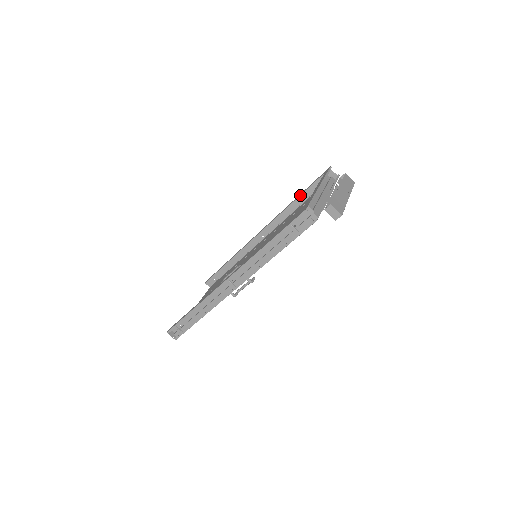
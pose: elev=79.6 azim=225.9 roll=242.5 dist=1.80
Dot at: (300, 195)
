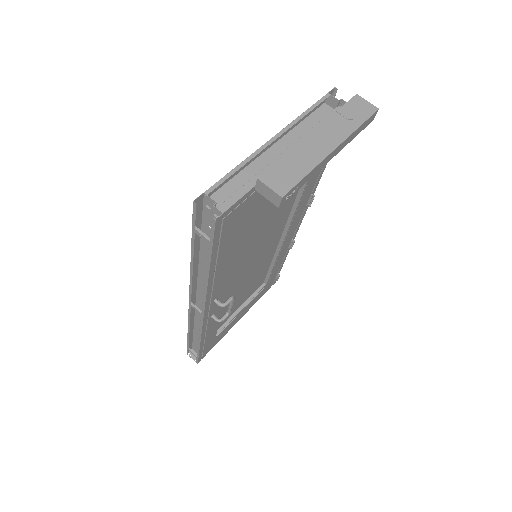
Dot at: occluded
